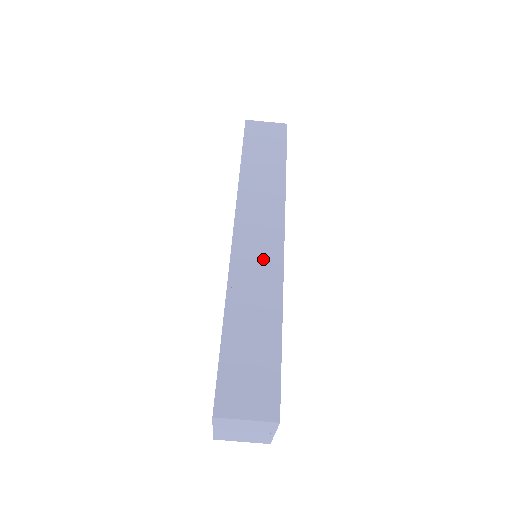
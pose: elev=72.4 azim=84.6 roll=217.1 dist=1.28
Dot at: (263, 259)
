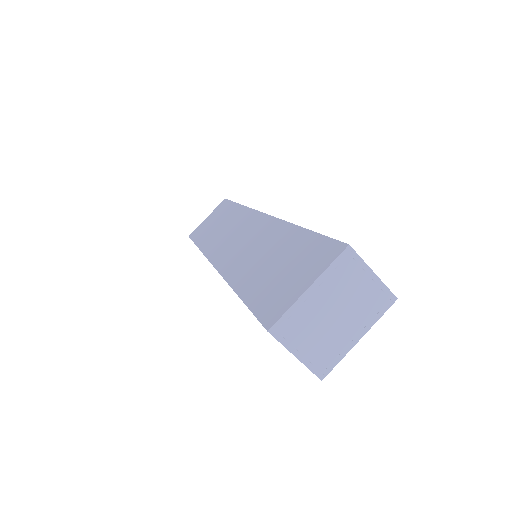
Dot at: occluded
